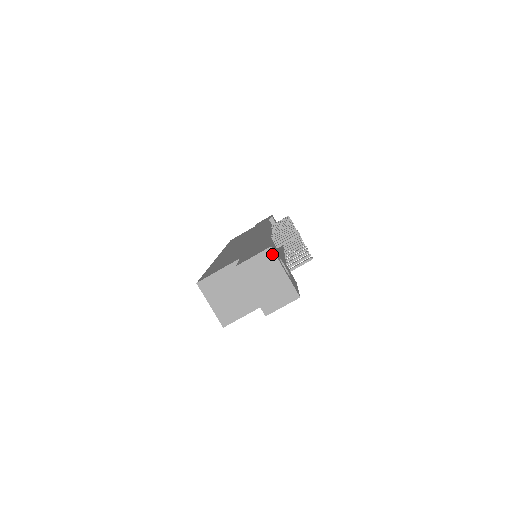
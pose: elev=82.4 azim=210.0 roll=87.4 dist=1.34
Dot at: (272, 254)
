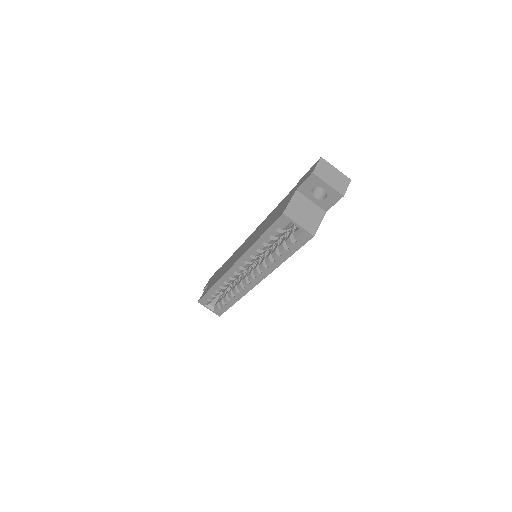
Dot at: (324, 161)
